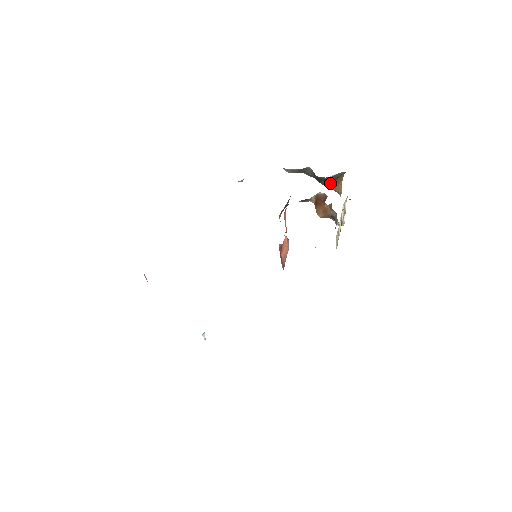
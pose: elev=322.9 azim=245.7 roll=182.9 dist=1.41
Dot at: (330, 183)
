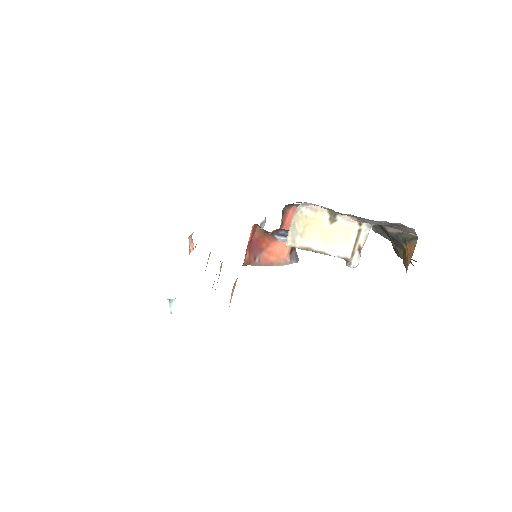
Dot at: (402, 252)
